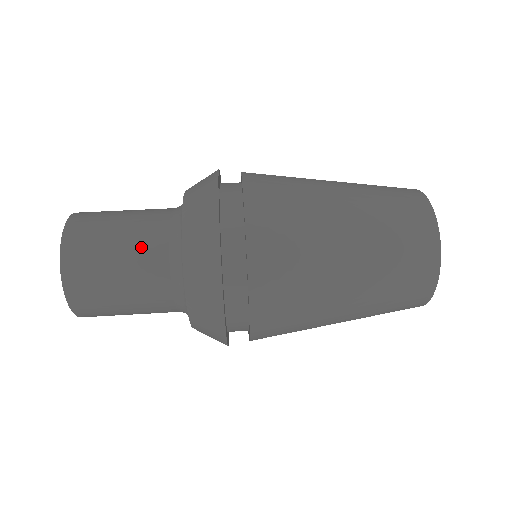
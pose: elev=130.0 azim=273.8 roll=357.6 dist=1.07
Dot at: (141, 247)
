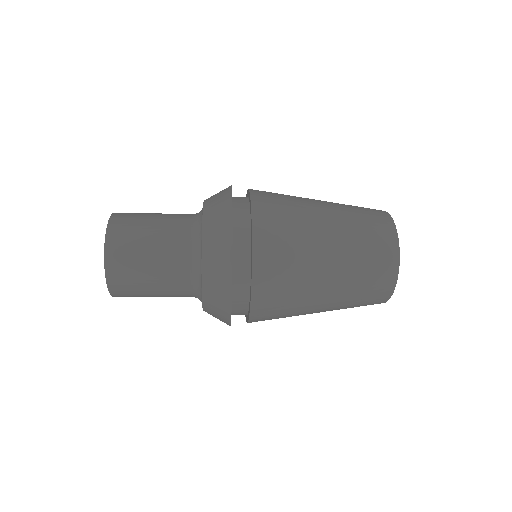
Dot at: occluded
